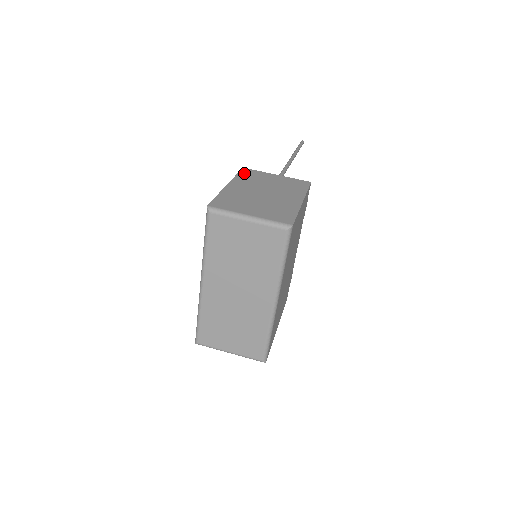
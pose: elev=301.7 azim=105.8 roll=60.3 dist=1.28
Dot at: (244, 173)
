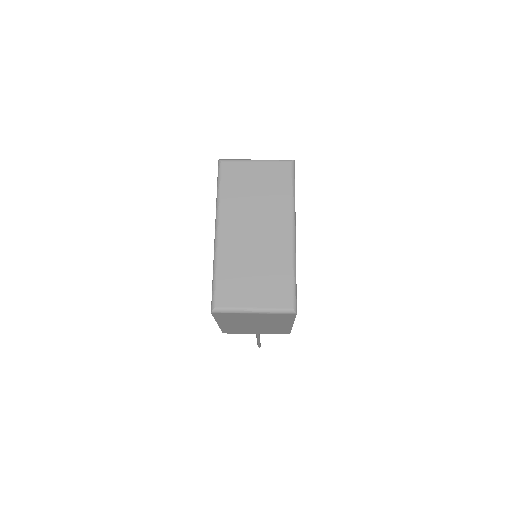
Dot at: occluded
